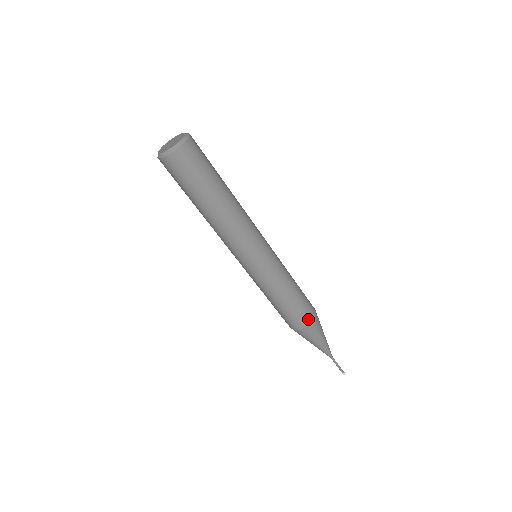
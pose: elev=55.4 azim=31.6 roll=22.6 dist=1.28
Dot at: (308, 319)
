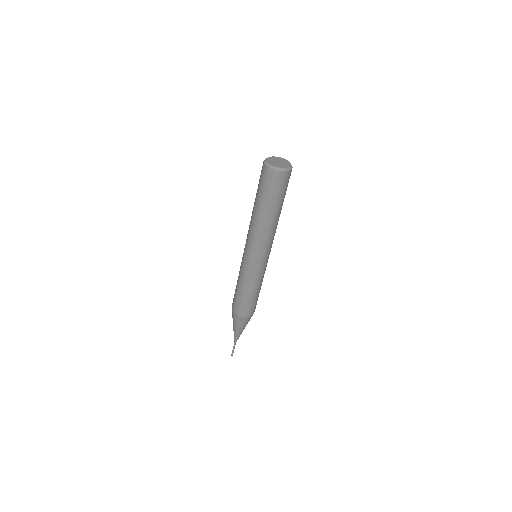
Dot at: (249, 313)
